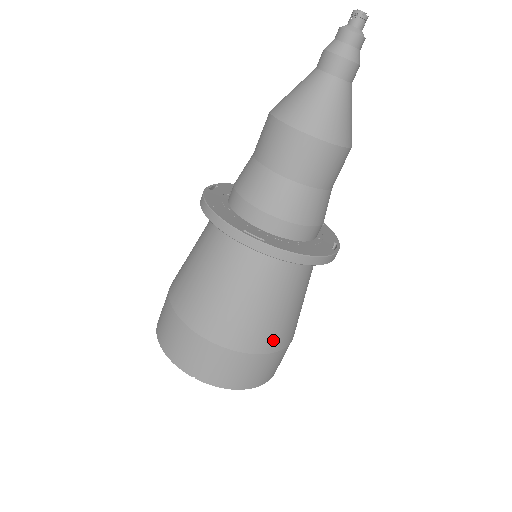
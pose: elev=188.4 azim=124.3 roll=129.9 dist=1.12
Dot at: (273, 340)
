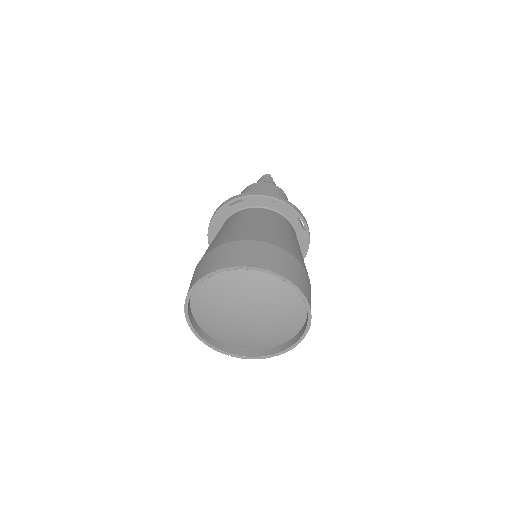
Dot at: (276, 240)
